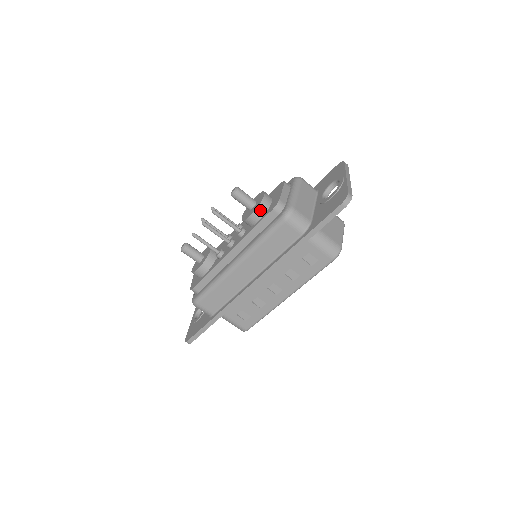
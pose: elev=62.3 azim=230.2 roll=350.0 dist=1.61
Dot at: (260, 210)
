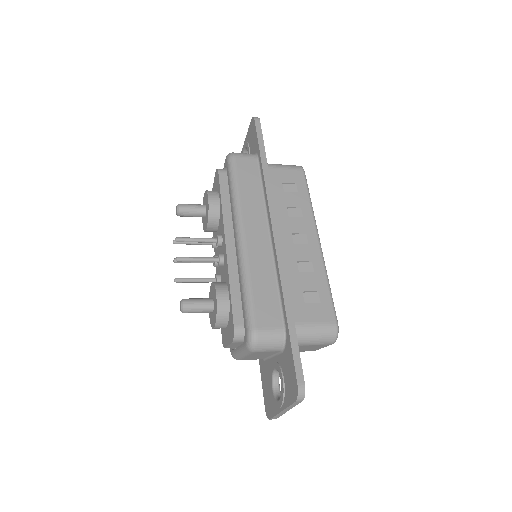
Dot at: occluded
